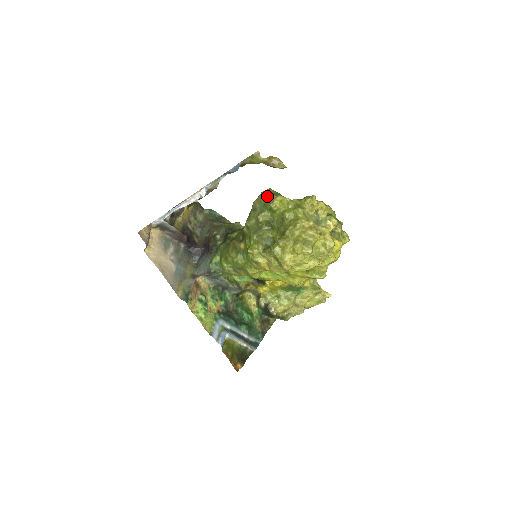
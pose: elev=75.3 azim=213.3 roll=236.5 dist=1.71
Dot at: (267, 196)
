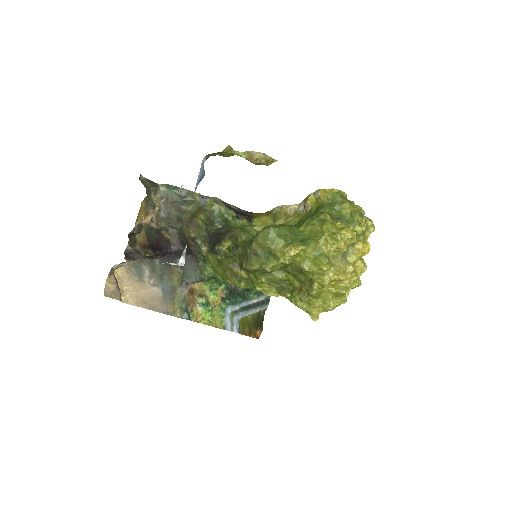
Dot at: (271, 243)
